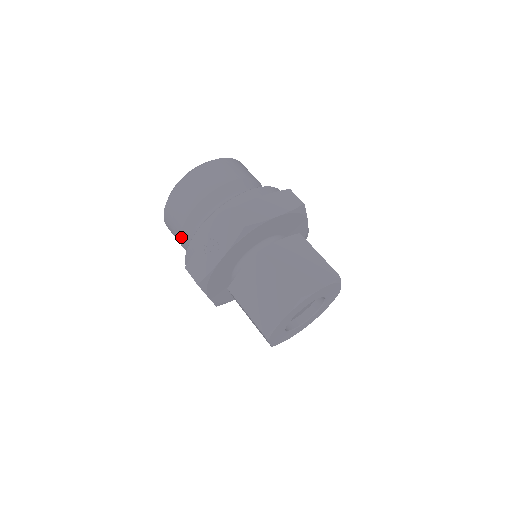
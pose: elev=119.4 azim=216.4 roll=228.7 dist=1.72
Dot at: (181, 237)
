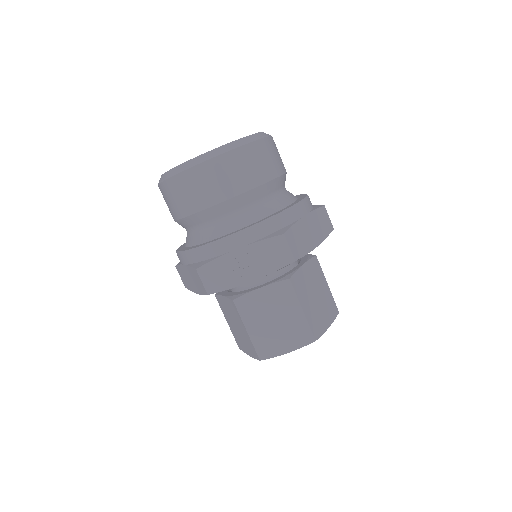
Dot at: (188, 217)
